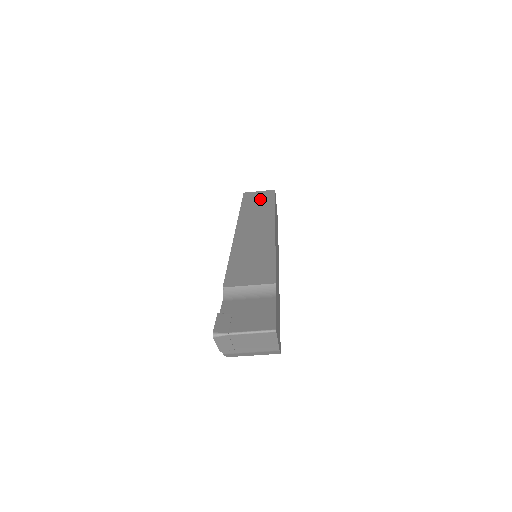
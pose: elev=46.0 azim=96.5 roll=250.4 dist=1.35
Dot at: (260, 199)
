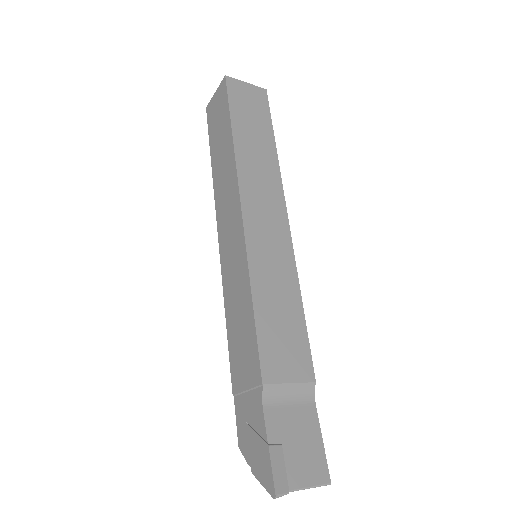
Dot at: (254, 115)
